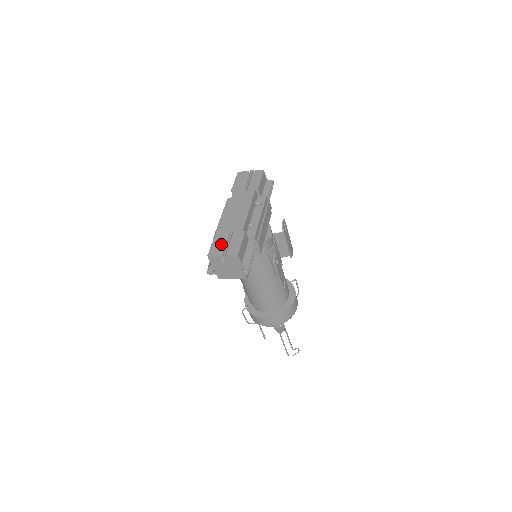
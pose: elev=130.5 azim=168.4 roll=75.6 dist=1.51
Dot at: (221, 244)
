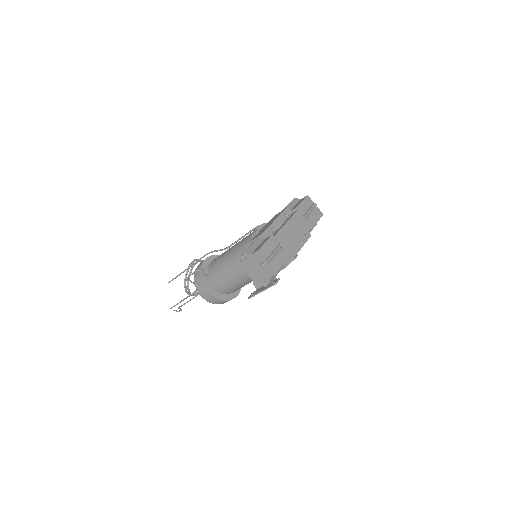
Dot at: (271, 250)
